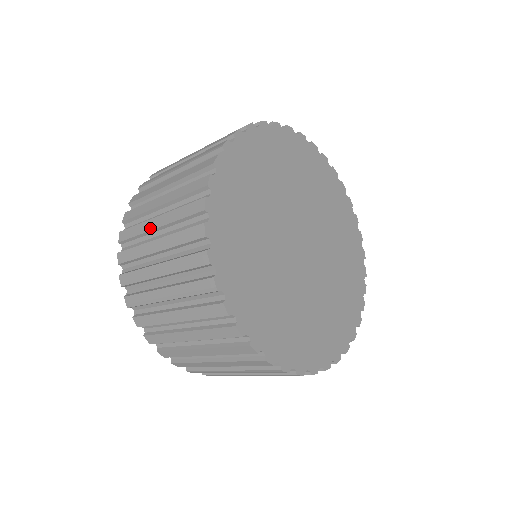
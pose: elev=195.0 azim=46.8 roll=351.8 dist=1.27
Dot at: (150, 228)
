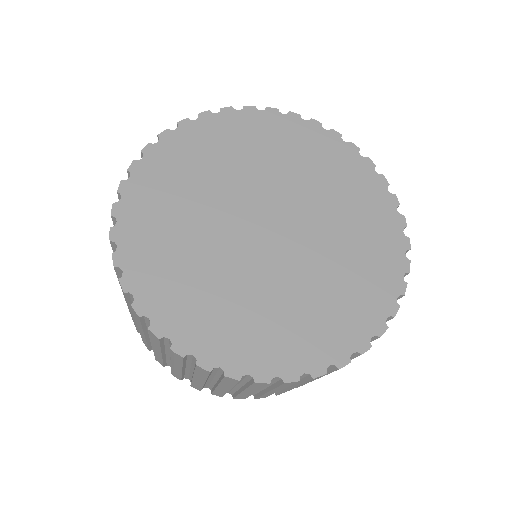
Dot at: (144, 337)
